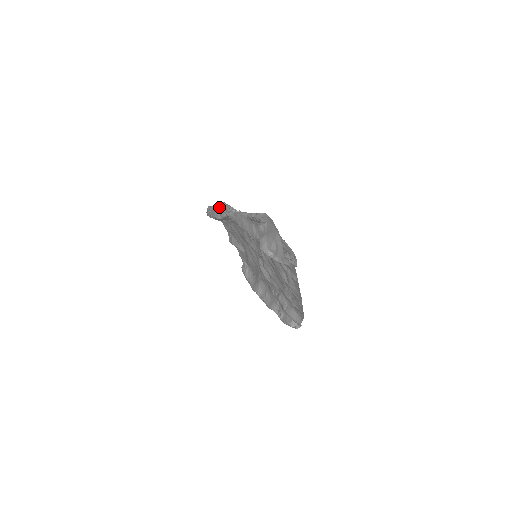
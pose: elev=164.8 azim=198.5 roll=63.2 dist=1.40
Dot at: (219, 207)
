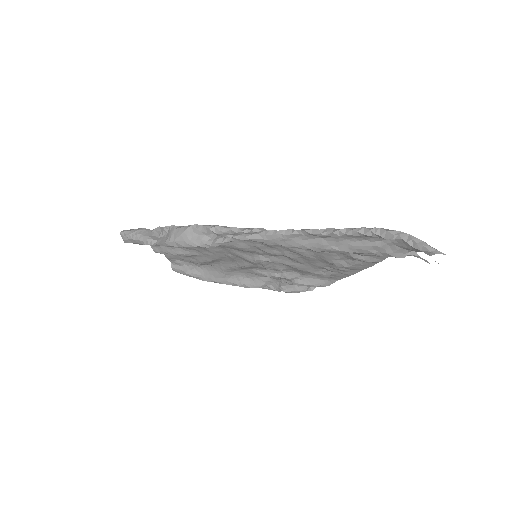
Dot at: (193, 233)
